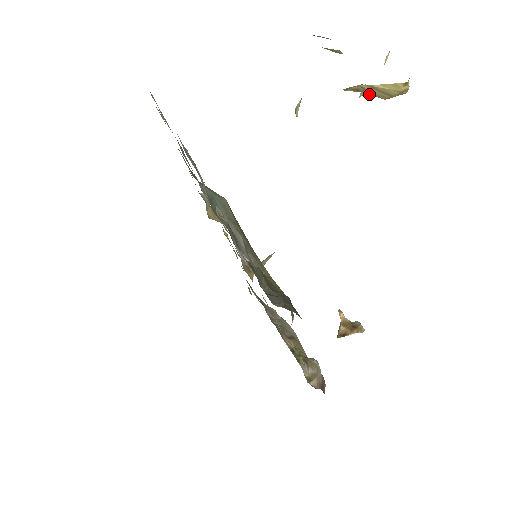
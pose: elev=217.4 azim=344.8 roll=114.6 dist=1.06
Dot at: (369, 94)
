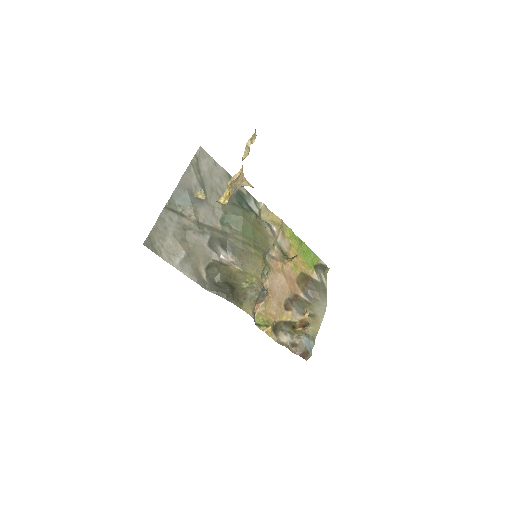
Dot at: occluded
